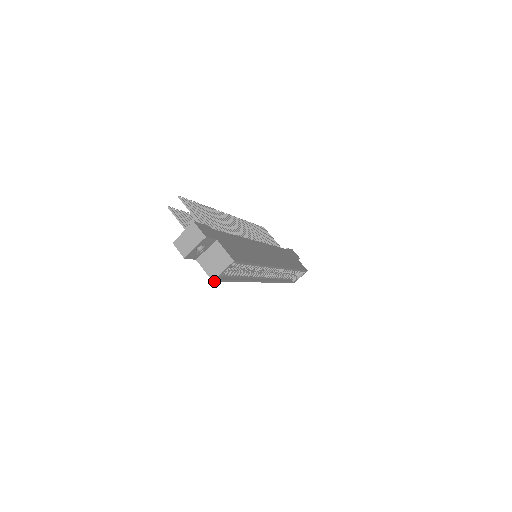
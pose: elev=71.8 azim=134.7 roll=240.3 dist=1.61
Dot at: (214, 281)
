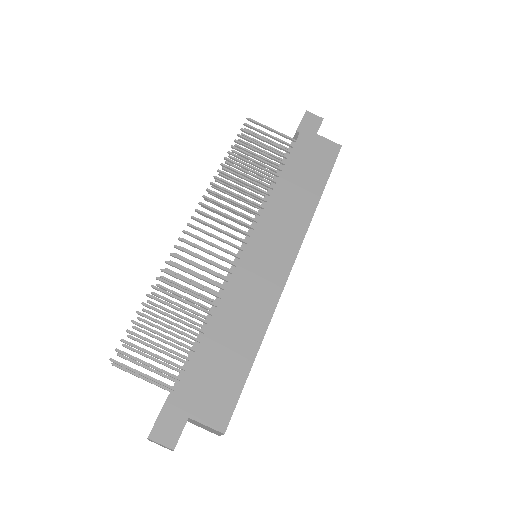
Dot at: occluded
